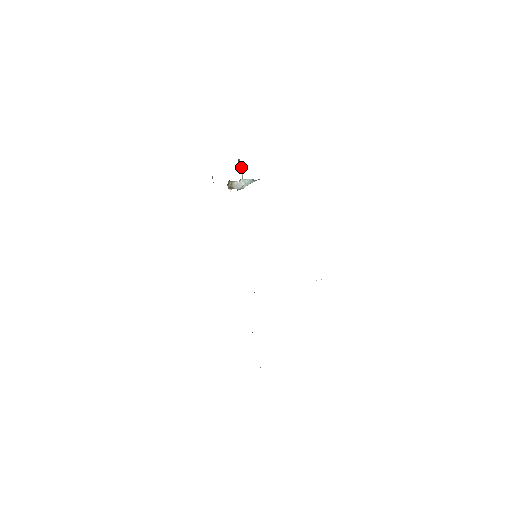
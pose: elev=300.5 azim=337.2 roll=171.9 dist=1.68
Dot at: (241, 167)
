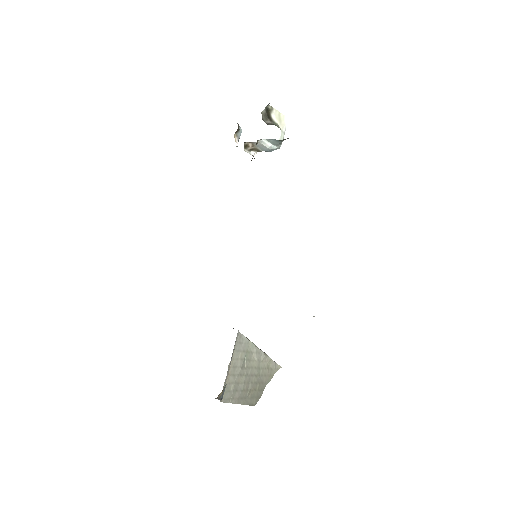
Dot at: (279, 115)
